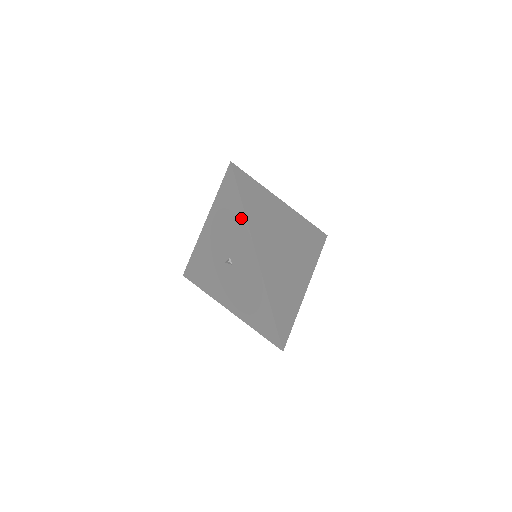
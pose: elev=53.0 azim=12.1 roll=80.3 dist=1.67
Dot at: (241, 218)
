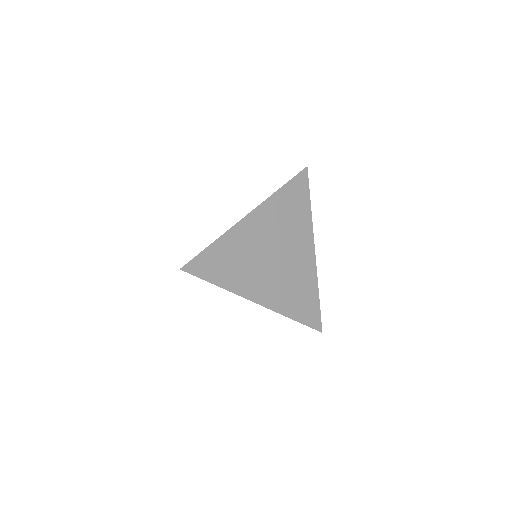
Dot at: occluded
